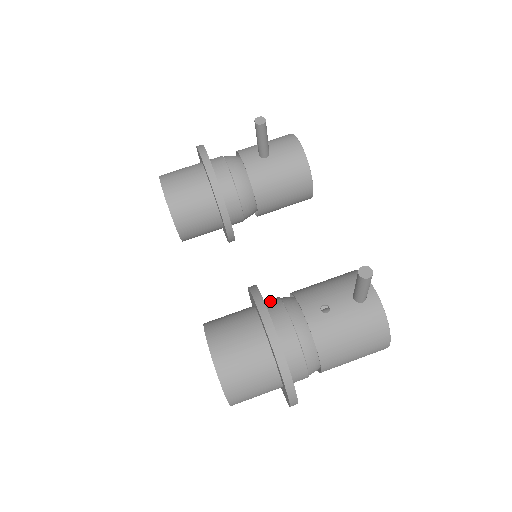
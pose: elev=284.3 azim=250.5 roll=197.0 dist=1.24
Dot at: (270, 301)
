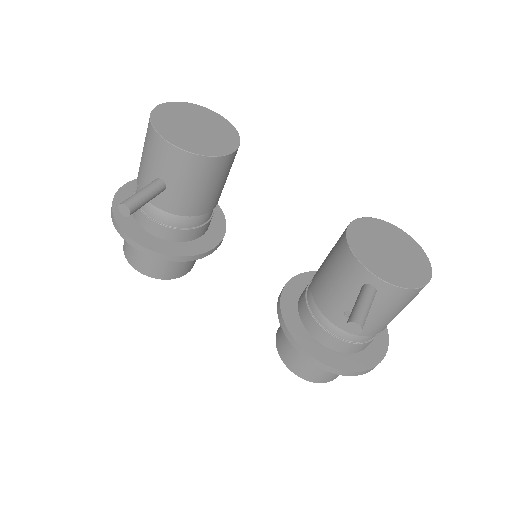
Dot at: (302, 312)
